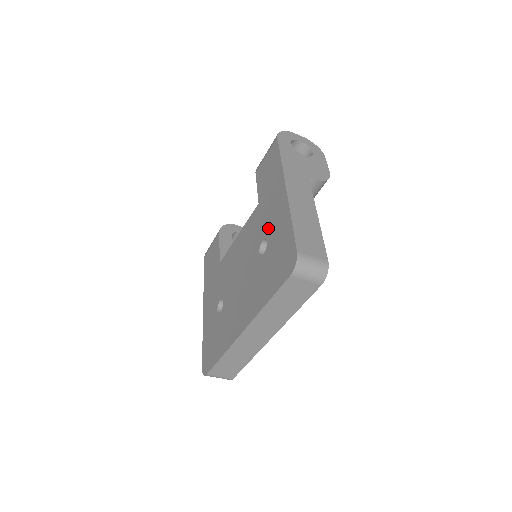
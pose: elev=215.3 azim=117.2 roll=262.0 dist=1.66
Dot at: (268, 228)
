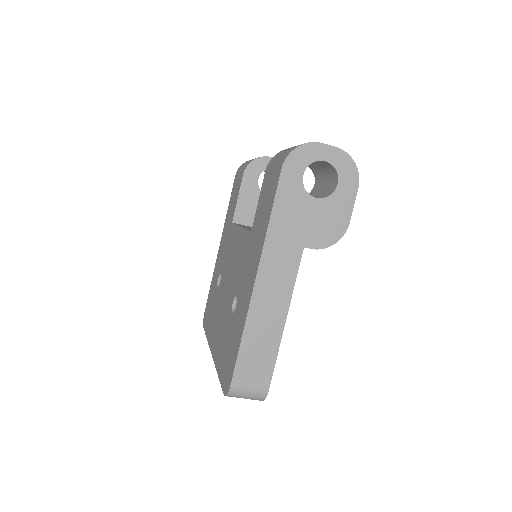
Dot at: (240, 293)
